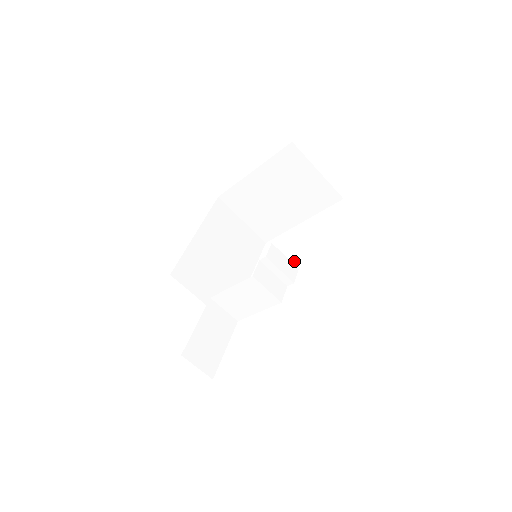
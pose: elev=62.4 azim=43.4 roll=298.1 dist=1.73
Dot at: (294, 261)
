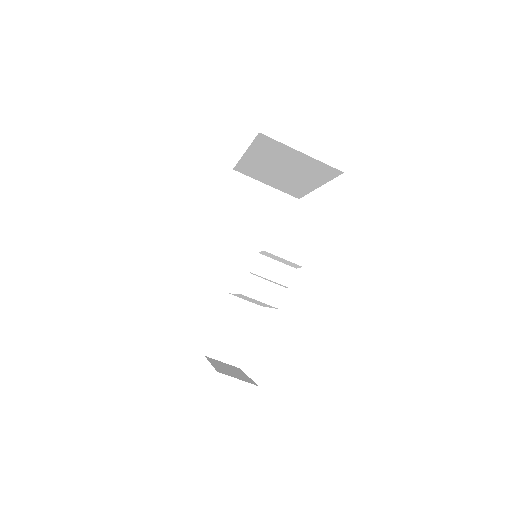
Dot at: (288, 264)
